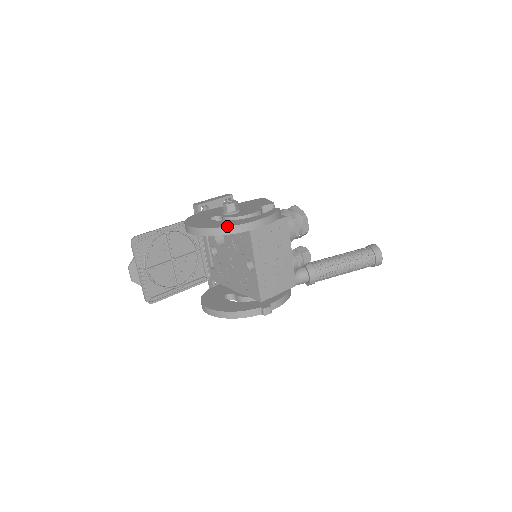
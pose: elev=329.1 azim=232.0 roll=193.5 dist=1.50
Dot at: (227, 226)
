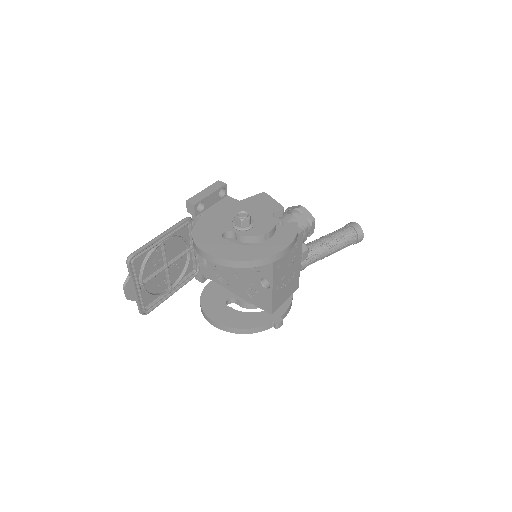
Dot at: (255, 260)
